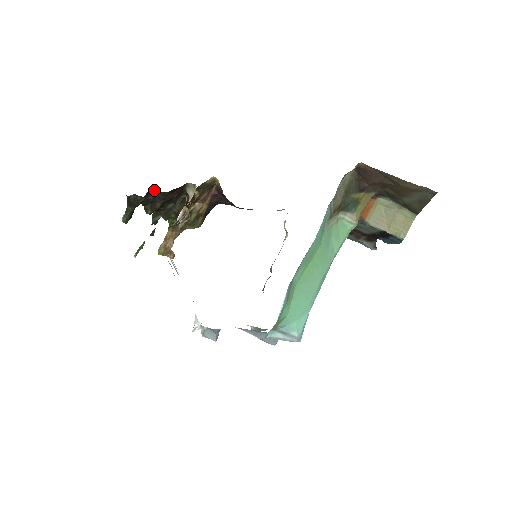
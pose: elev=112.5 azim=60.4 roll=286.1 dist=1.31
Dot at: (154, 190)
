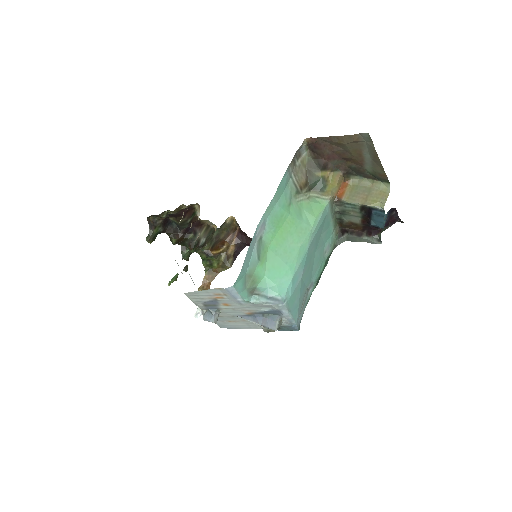
Dot at: (173, 219)
